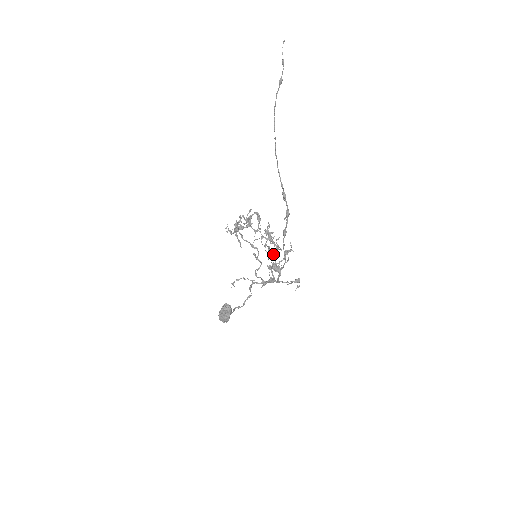
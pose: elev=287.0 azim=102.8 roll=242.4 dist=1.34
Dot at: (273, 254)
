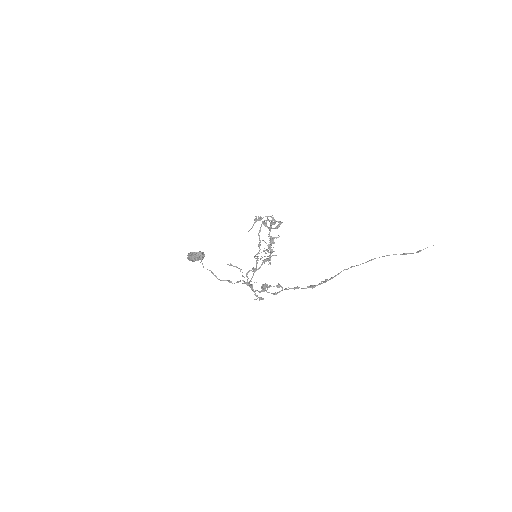
Dot at: (262, 260)
